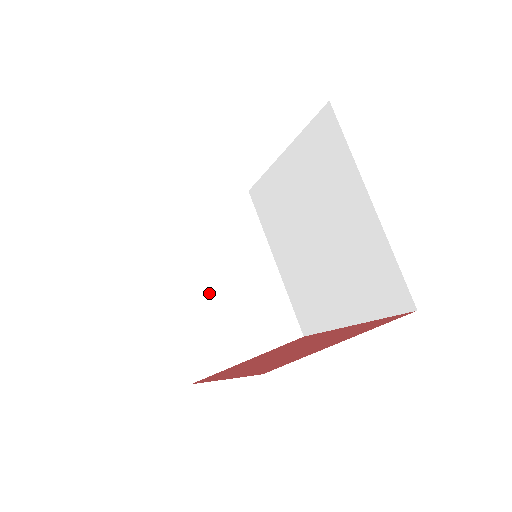
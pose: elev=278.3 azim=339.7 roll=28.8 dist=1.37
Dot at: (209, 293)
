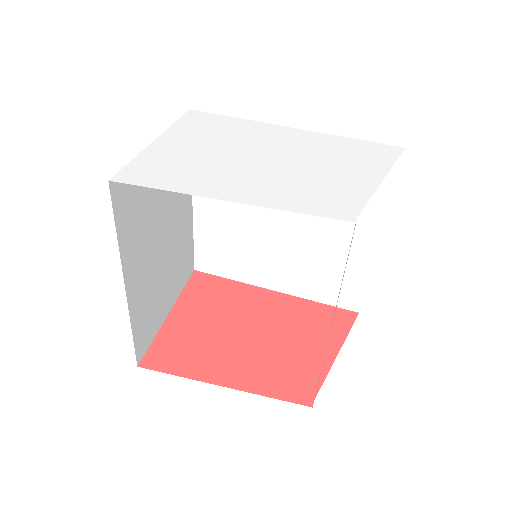
Dot at: (155, 261)
